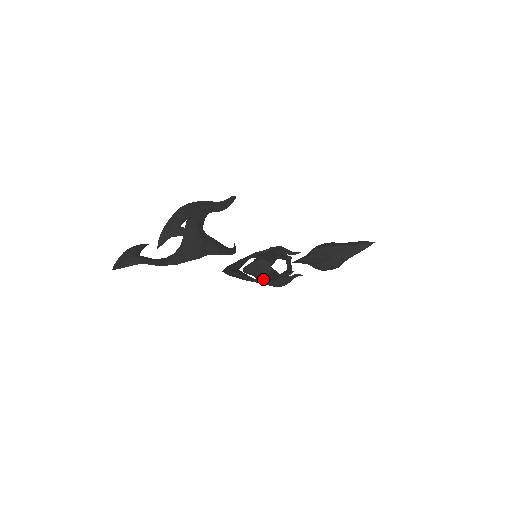
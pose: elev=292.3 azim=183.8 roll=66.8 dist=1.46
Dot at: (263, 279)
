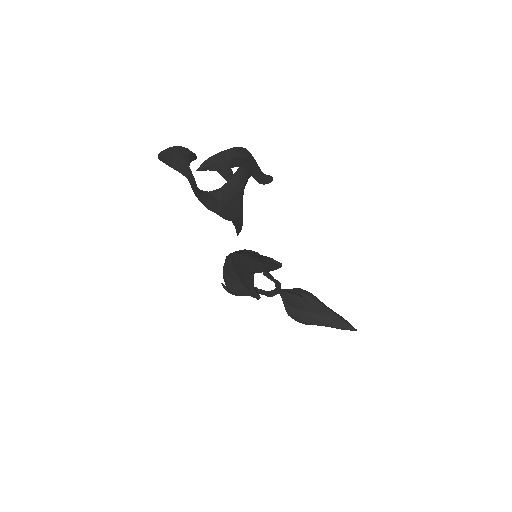
Dot at: occluded
